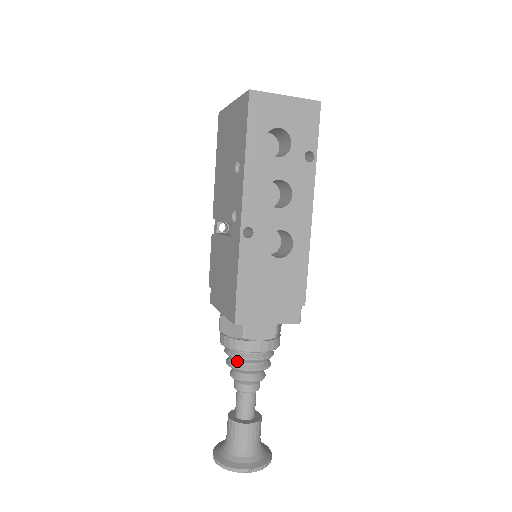
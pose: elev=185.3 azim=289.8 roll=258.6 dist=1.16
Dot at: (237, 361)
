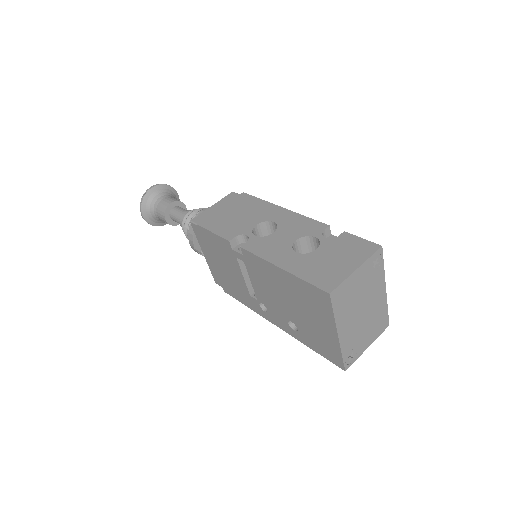
Dot at: occluded
